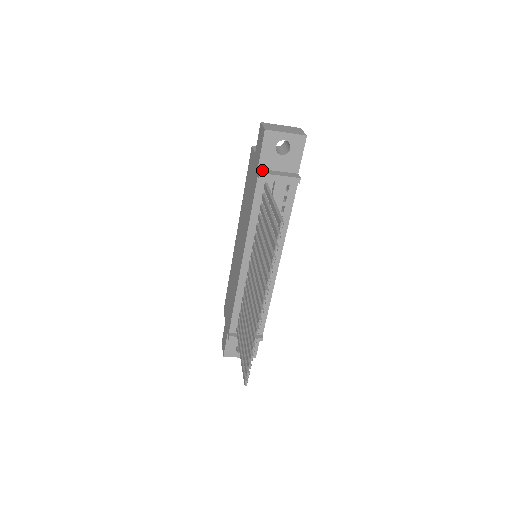
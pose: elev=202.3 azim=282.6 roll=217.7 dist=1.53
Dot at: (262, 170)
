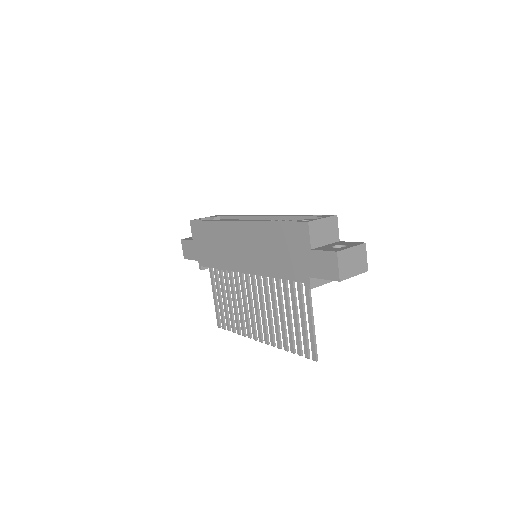
Dot at: (313, 280)
